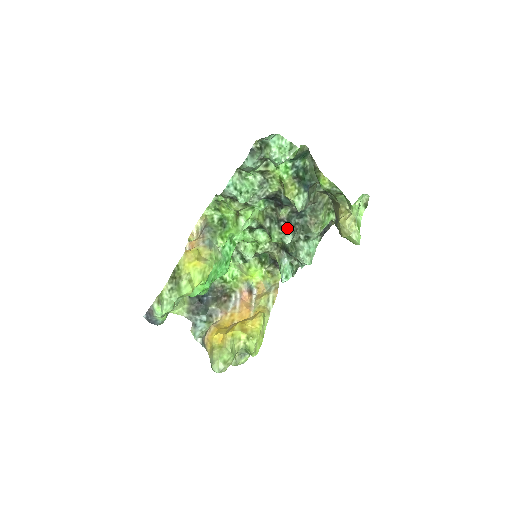
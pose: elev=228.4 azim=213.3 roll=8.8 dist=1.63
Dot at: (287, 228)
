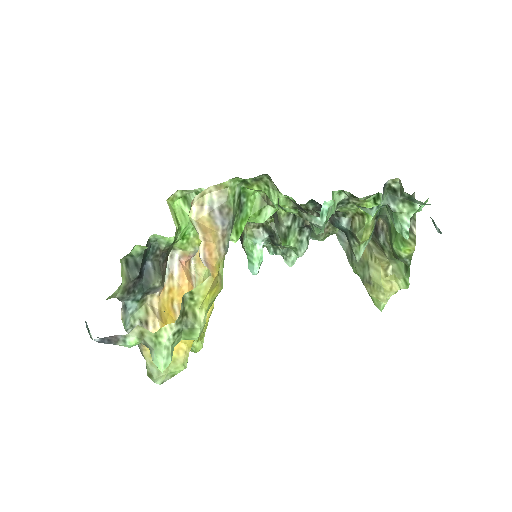
Dot at: (307, 236)
